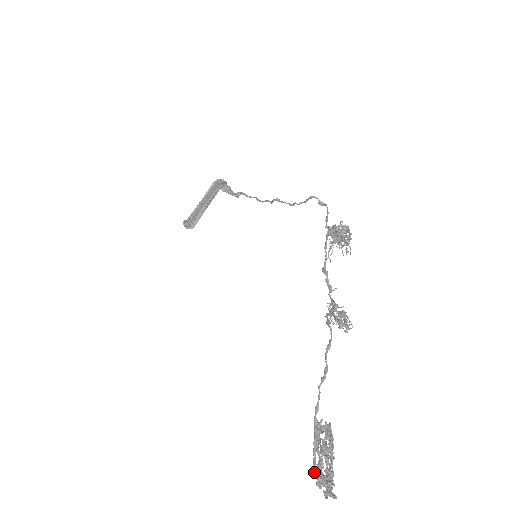
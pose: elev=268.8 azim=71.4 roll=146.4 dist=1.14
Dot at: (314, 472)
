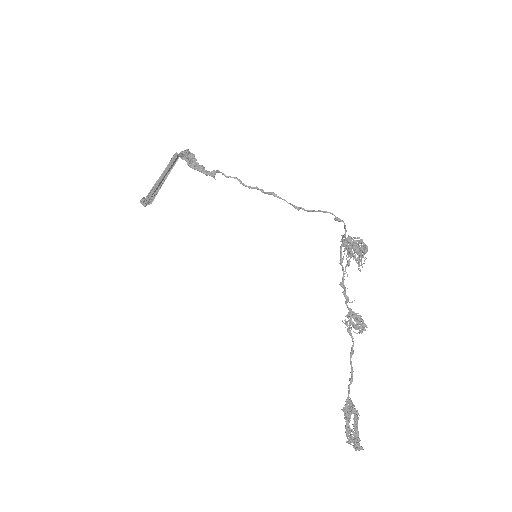
Dot at: occluded
